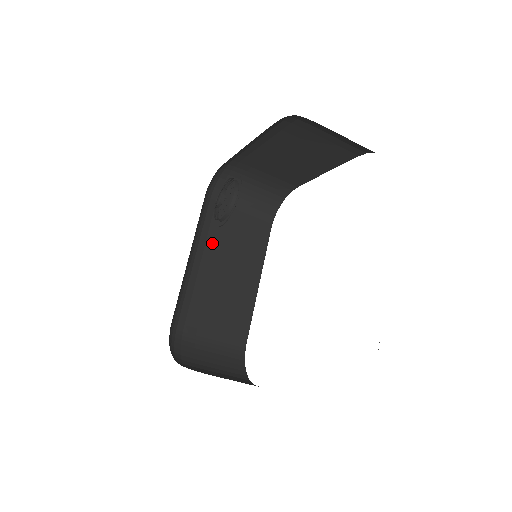
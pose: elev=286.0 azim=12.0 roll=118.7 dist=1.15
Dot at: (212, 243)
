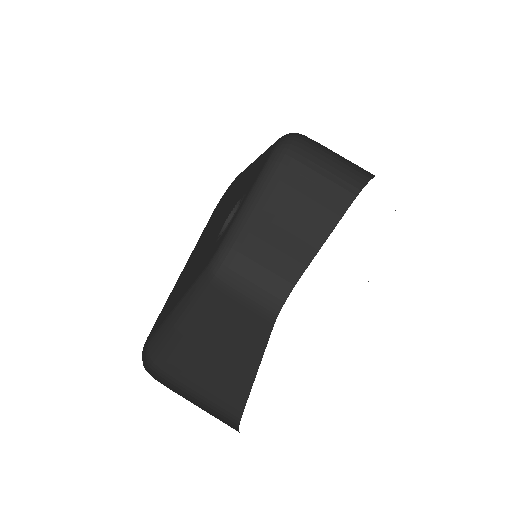
Dot at: (209, 311)
